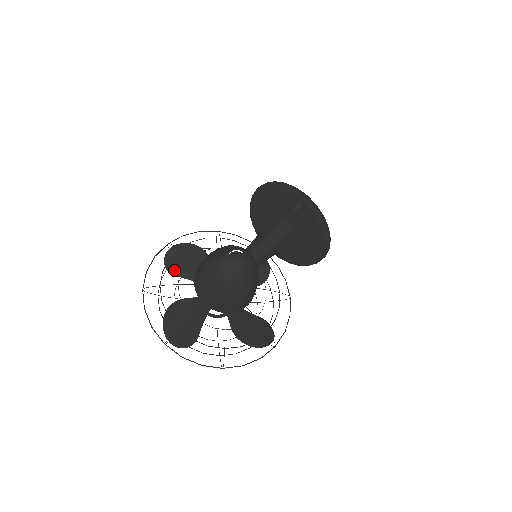
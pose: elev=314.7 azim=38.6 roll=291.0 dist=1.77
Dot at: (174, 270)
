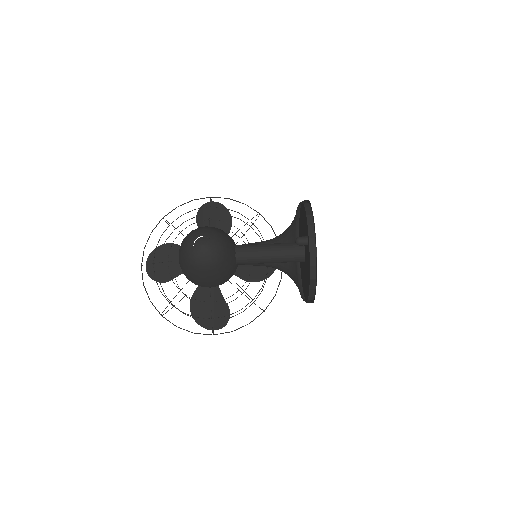
Dot at: (200, 220)
